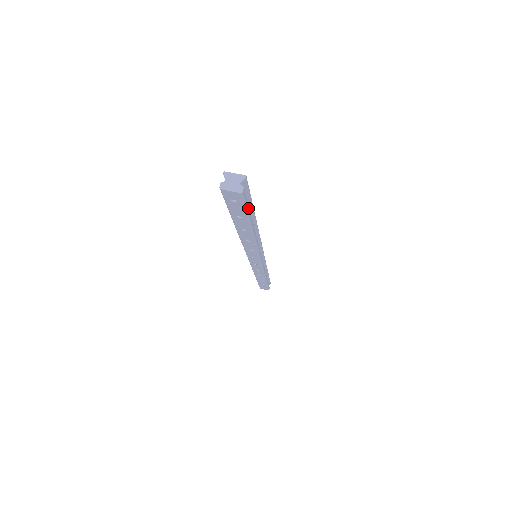
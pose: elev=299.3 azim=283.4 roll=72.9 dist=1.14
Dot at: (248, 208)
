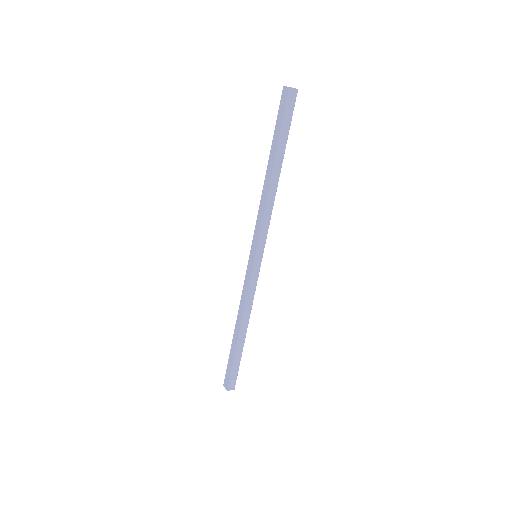
Dot at: (285, 121)
